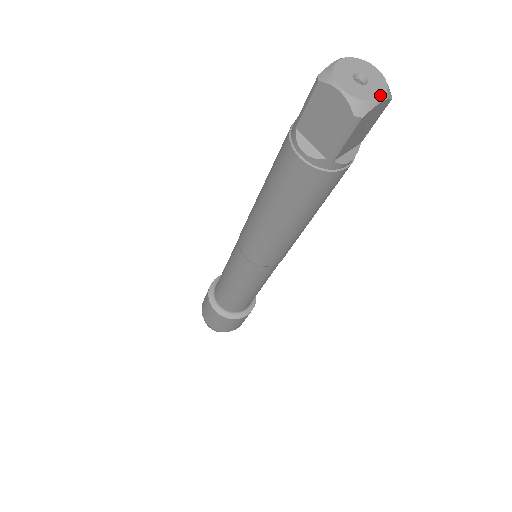
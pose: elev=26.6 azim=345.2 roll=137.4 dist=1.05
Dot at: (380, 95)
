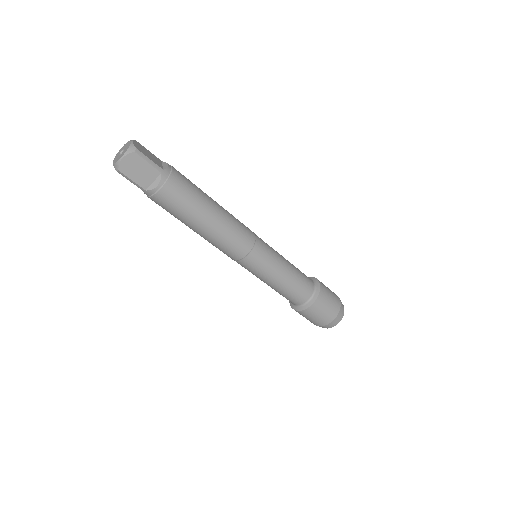
Dot at: (122, 155)
